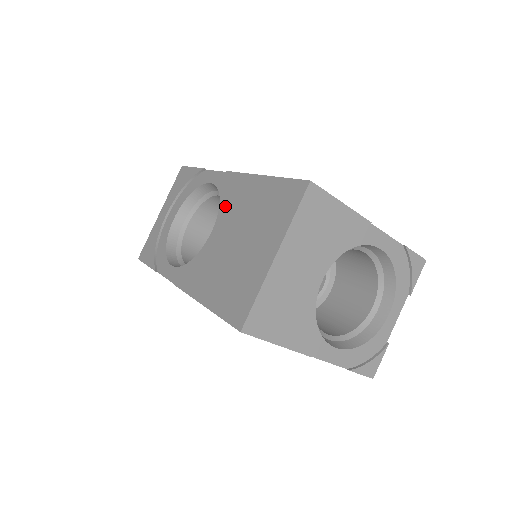
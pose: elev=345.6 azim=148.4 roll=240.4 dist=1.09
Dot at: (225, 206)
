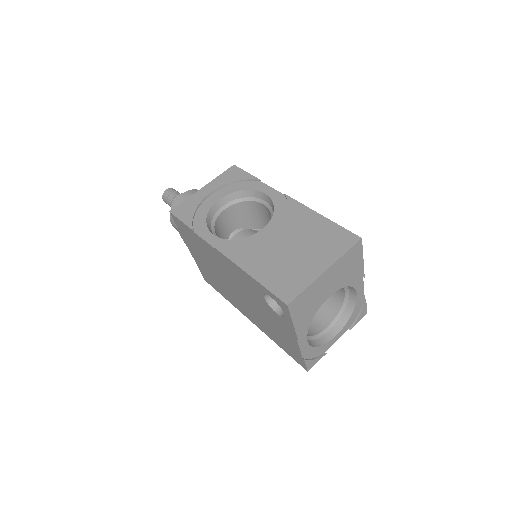
Dot at: (279, 217)
